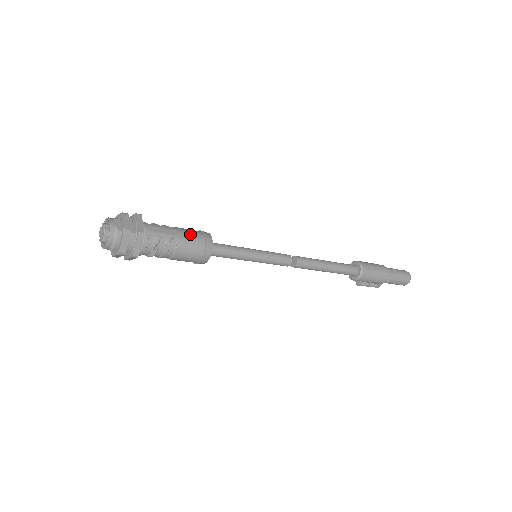
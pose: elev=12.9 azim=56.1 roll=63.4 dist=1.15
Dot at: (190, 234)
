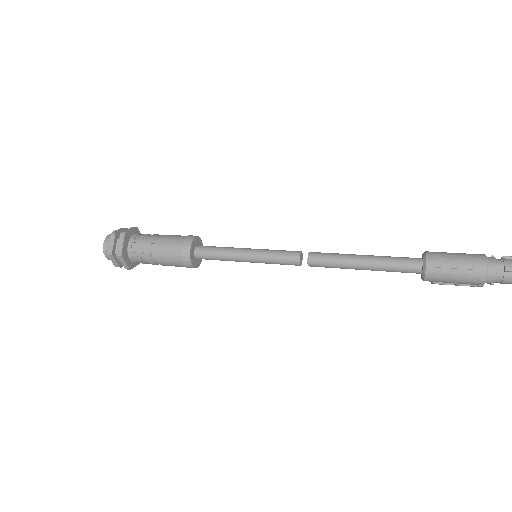
Dot at: (168, 247)
